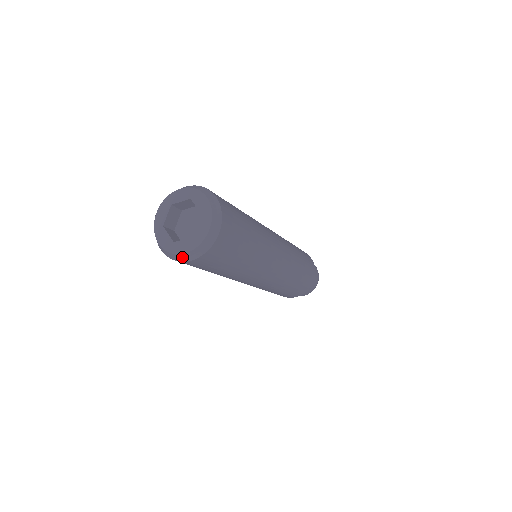
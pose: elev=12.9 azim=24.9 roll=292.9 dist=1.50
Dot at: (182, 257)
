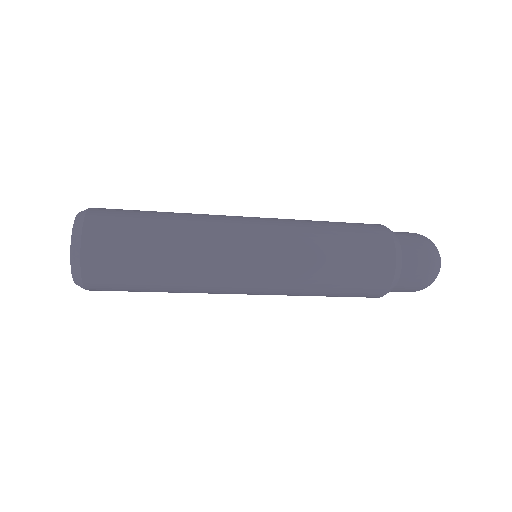
Dot at: (76, 276)
